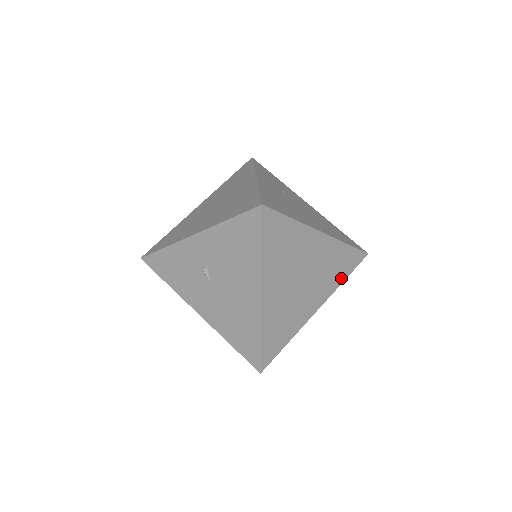
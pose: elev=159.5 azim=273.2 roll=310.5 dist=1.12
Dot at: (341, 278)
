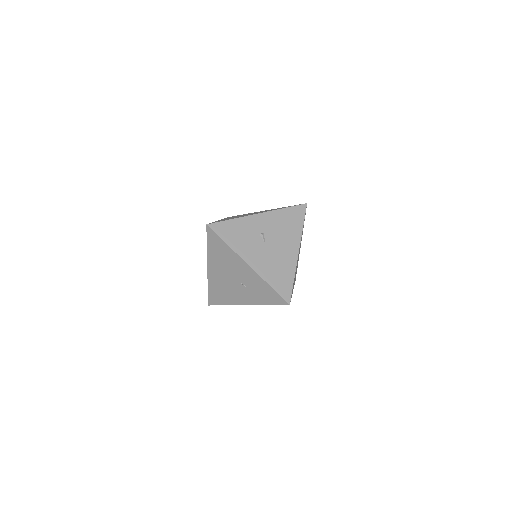
Dot at: occluded
